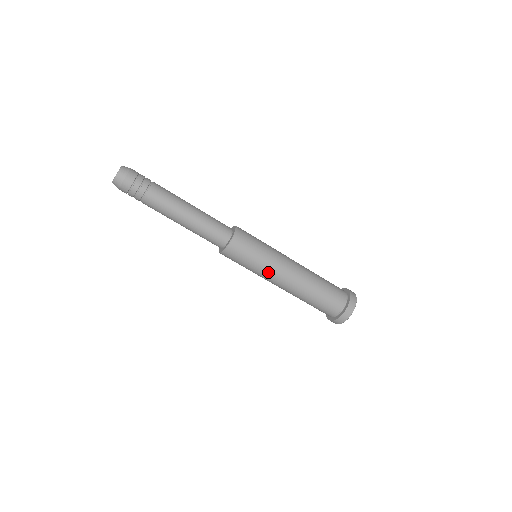
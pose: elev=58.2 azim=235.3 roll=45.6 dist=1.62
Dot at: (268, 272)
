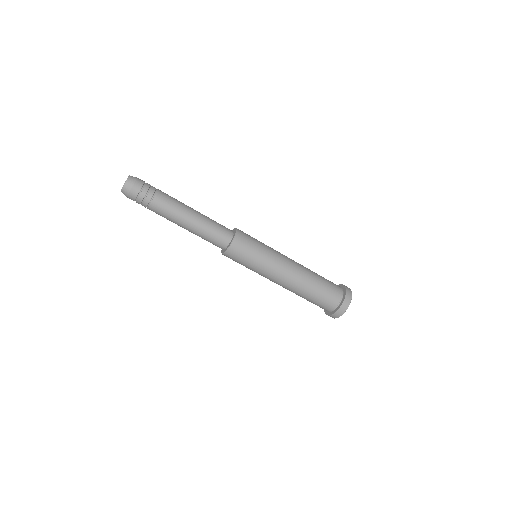
Dot at: (262, 275)
